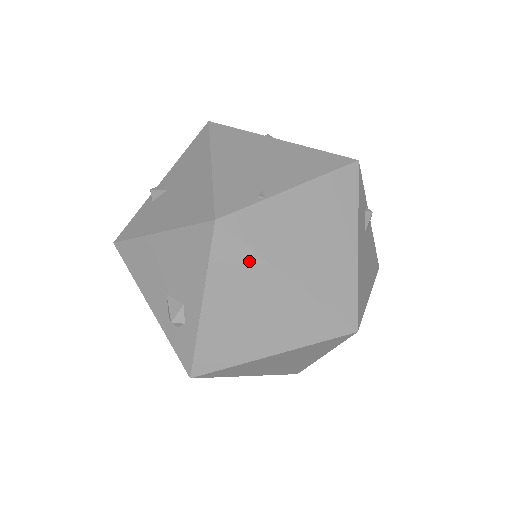
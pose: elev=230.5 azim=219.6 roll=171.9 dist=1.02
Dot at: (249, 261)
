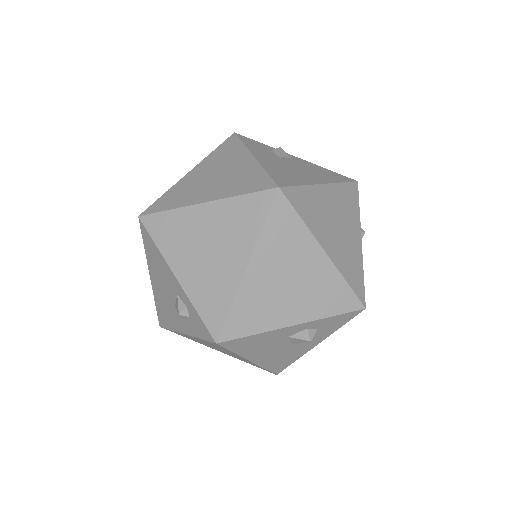
Dot at: (173, 219)
